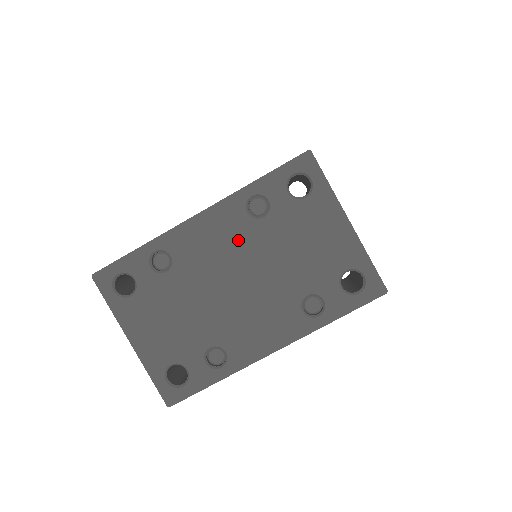
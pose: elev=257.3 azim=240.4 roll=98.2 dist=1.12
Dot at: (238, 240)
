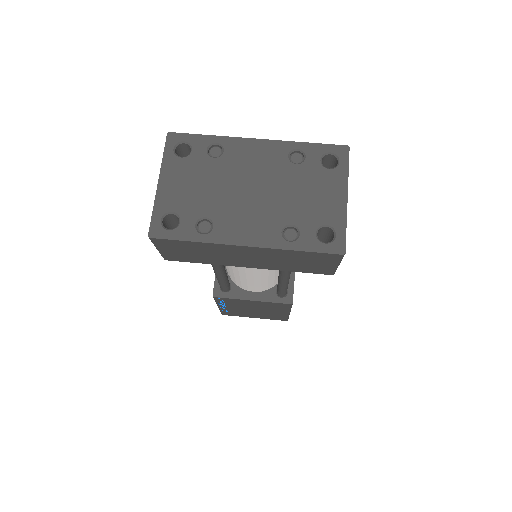
Dot at: (271, 167)
